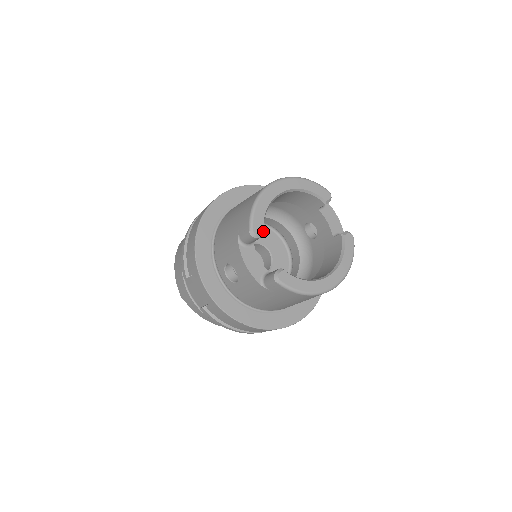
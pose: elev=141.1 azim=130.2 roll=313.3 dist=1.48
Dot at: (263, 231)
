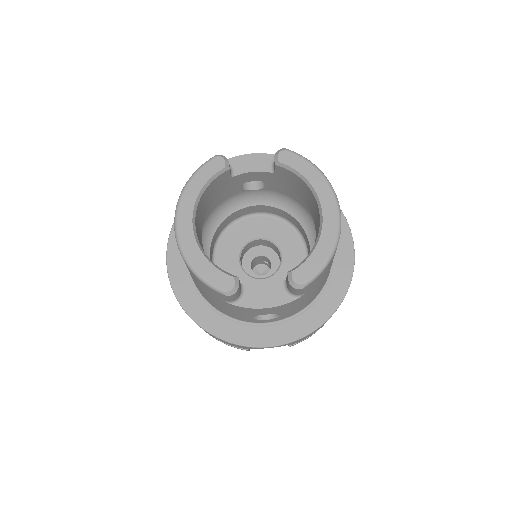
Dot at: (232, 277)
